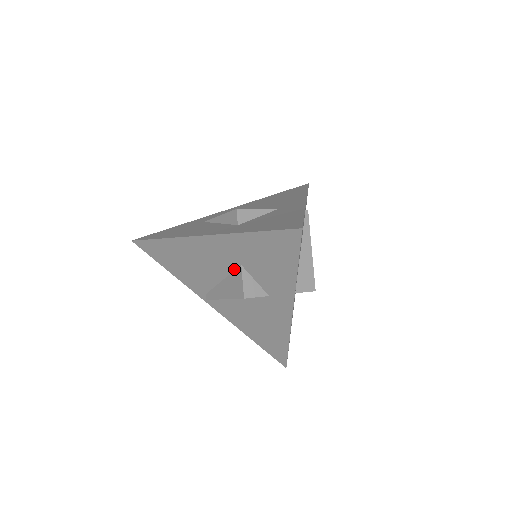
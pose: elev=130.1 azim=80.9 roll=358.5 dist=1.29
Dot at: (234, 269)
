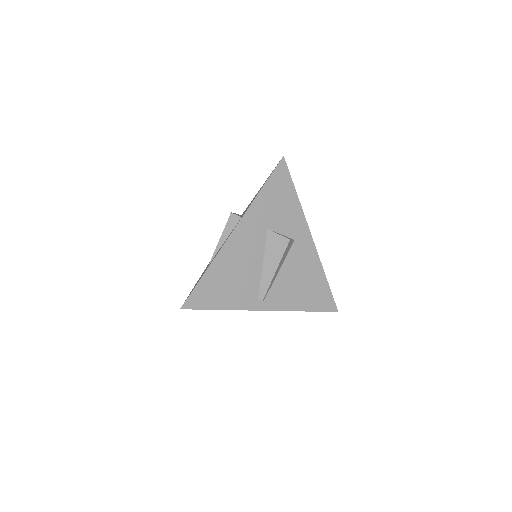
Dot at: (265, 240)
